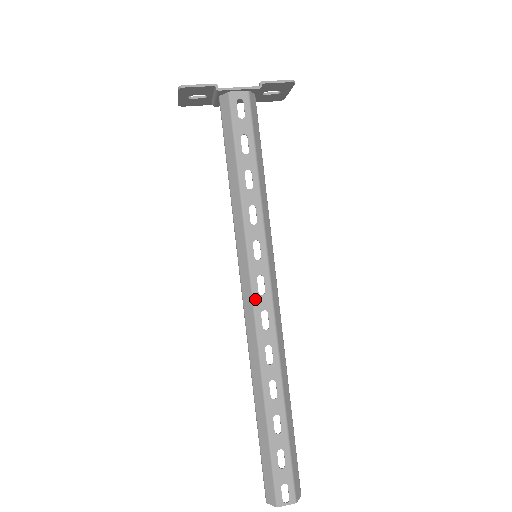
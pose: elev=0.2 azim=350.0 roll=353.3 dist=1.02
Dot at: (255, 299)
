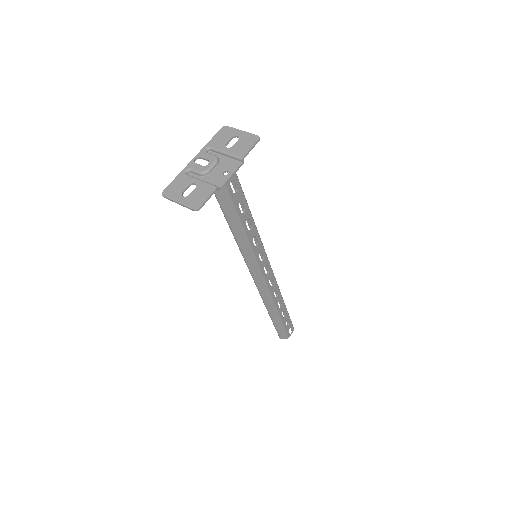
Dot at: (265, 279)
